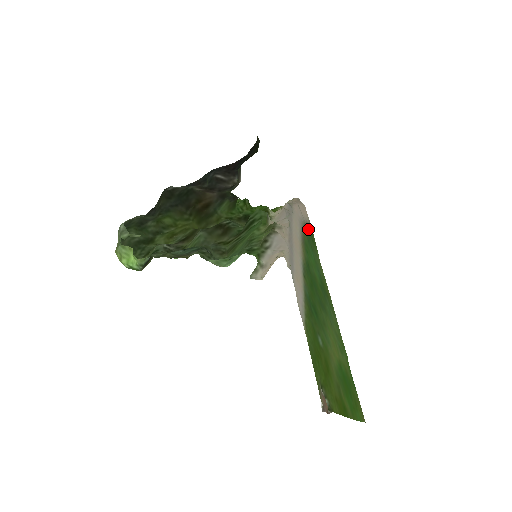
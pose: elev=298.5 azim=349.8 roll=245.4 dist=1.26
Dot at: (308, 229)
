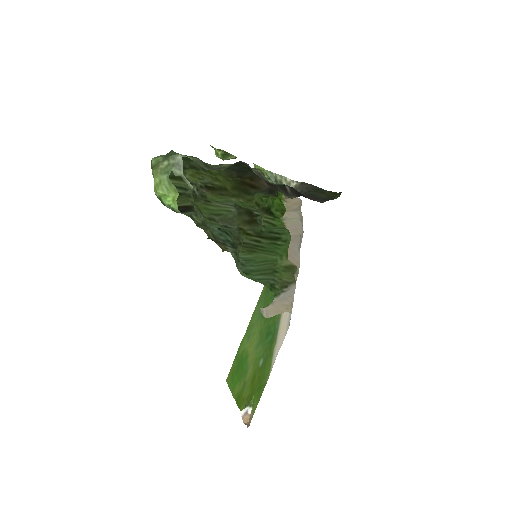
Dot at: occluded
